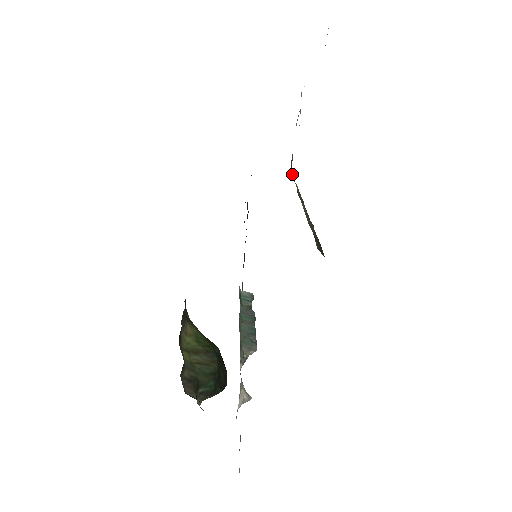
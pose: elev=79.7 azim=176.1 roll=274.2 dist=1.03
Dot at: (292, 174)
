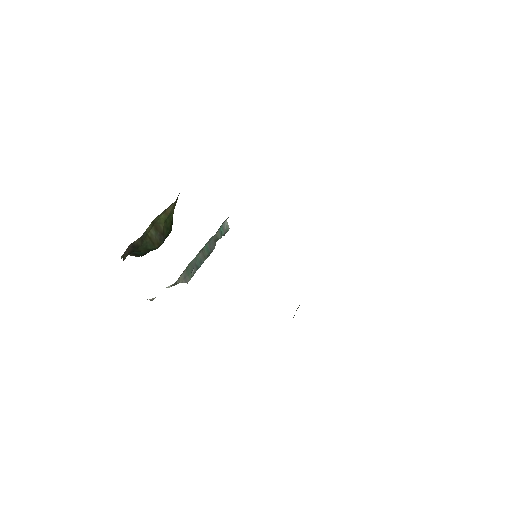
Dot at: occluded
